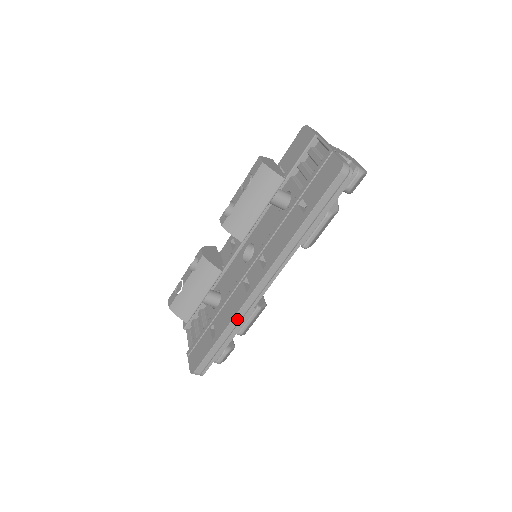
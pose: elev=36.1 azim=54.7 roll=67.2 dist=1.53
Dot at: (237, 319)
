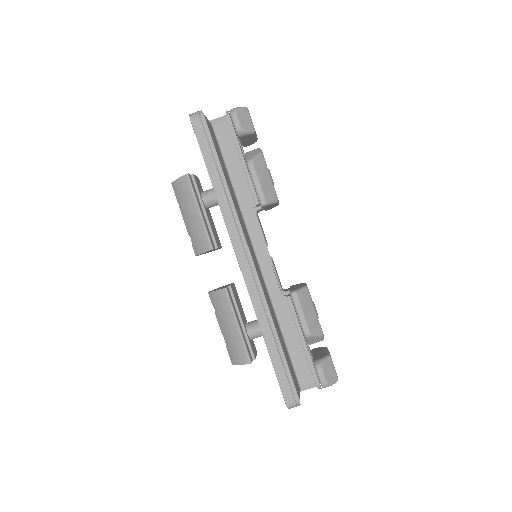
Dot at: (260, 312)
